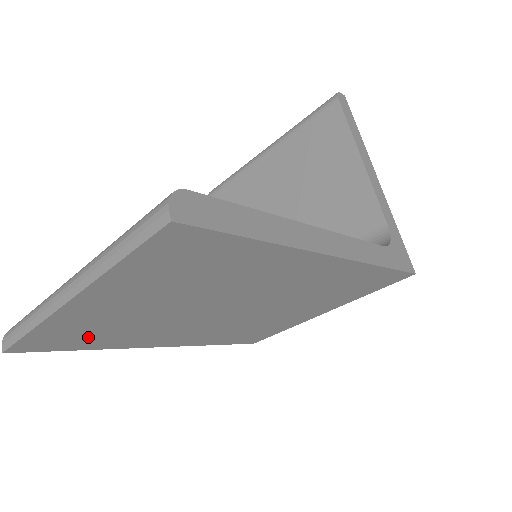
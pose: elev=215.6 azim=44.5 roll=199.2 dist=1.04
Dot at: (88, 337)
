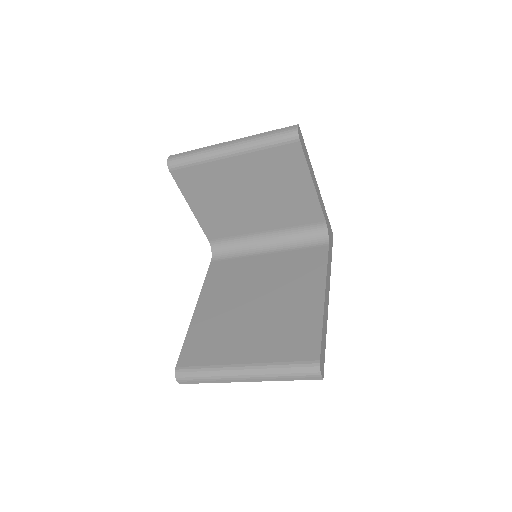
Dot at: occluded
